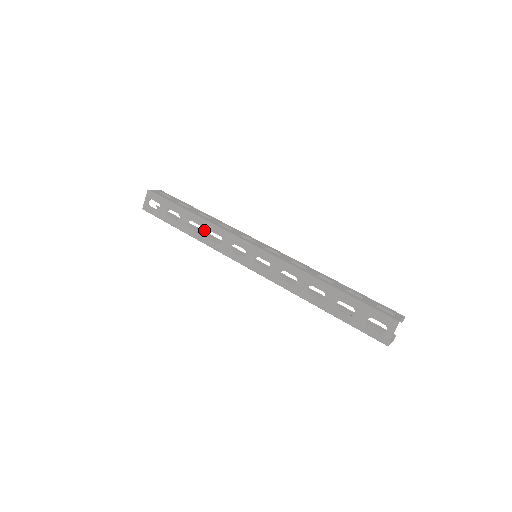
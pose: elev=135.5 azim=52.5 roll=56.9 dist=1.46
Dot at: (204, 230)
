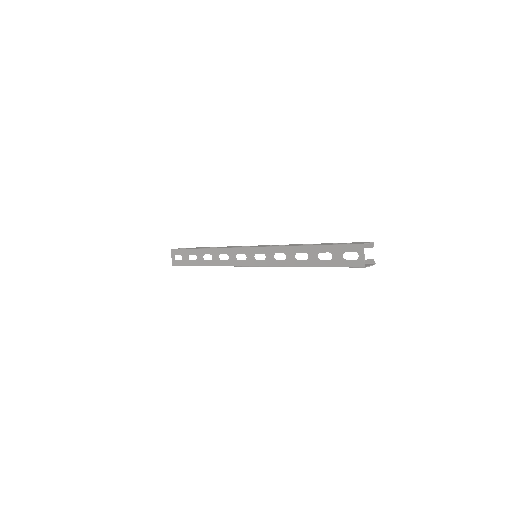
Dot at: (215, 256)
